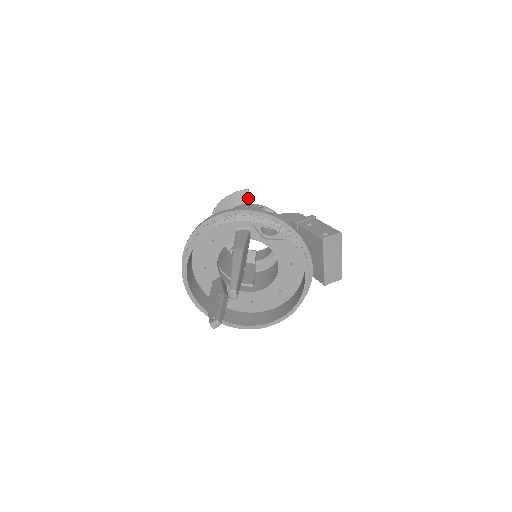
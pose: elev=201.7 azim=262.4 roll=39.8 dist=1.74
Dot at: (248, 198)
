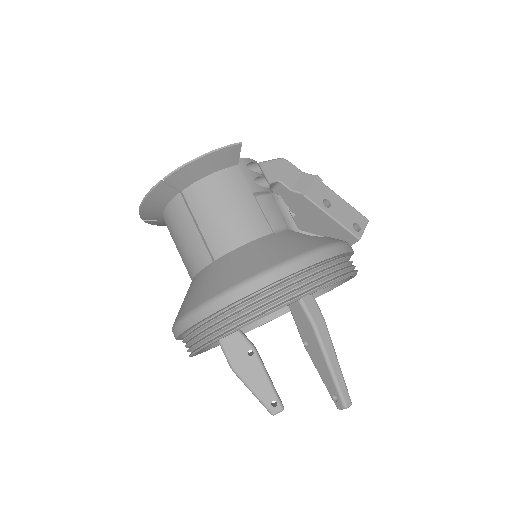
Dot at: (238, 157)
